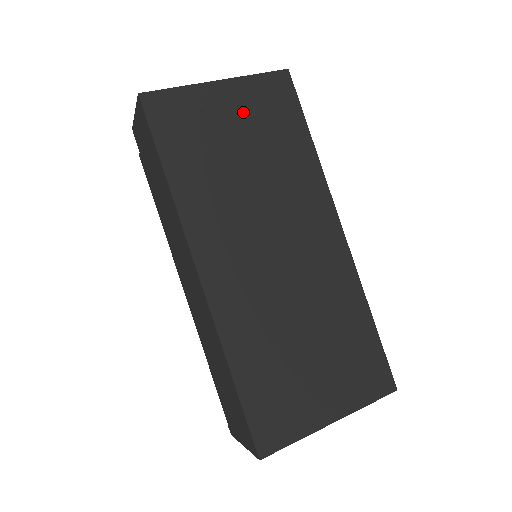
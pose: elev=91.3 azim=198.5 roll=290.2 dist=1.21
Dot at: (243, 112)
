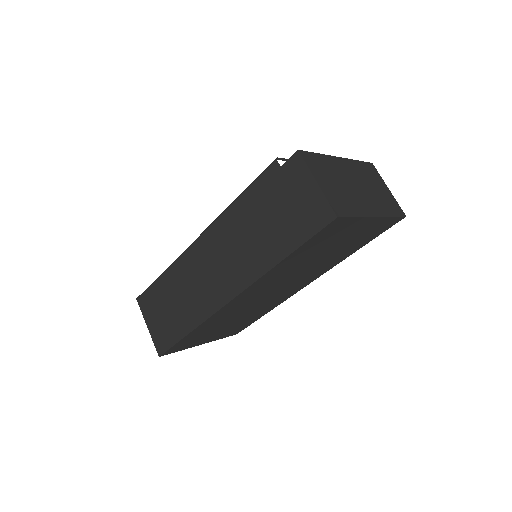
Dot at: (358, 234)
